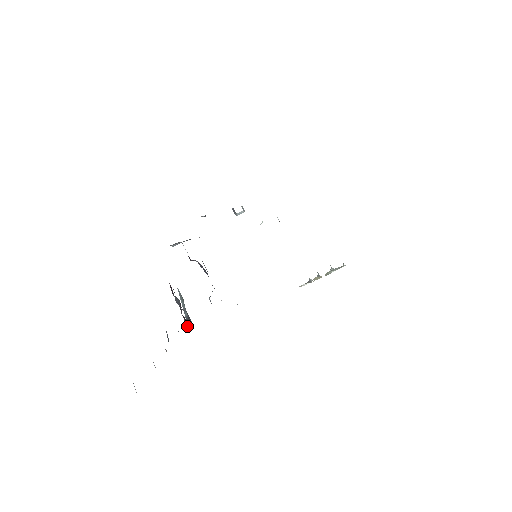
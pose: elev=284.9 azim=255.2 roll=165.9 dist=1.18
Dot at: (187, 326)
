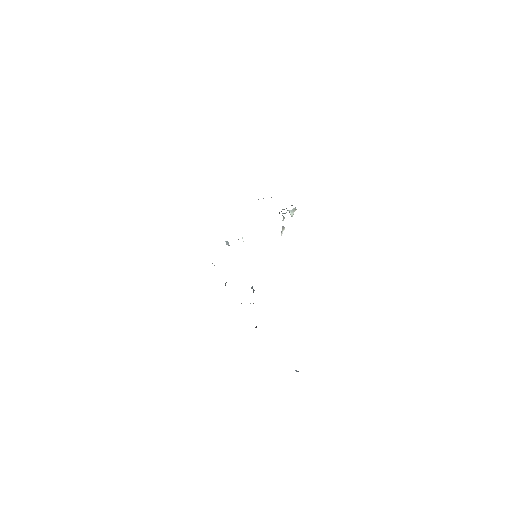
Dot at: occluded
